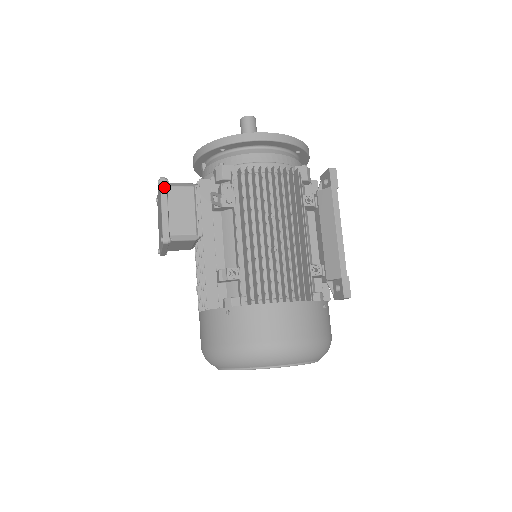
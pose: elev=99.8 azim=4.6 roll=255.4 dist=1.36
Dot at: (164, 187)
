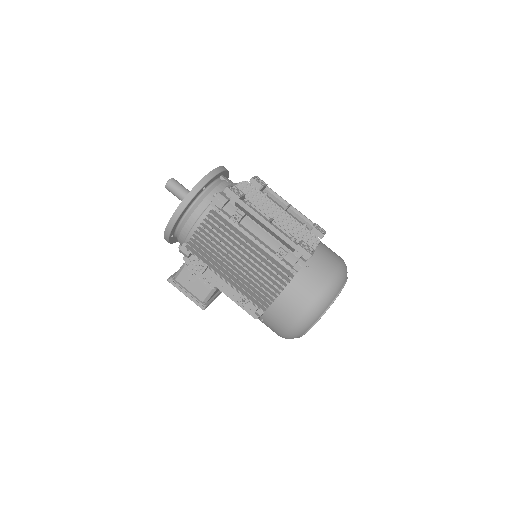
Dot at: (174, 284)
